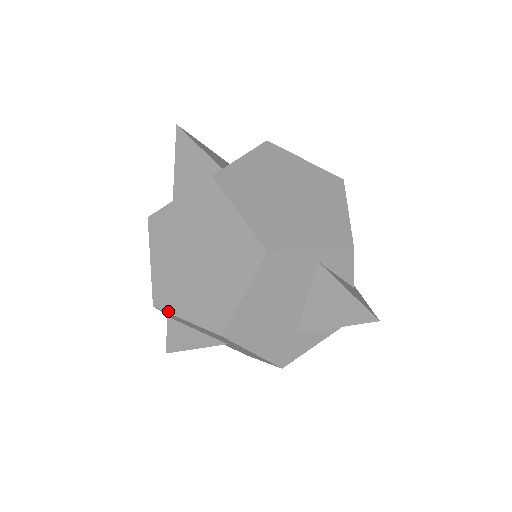
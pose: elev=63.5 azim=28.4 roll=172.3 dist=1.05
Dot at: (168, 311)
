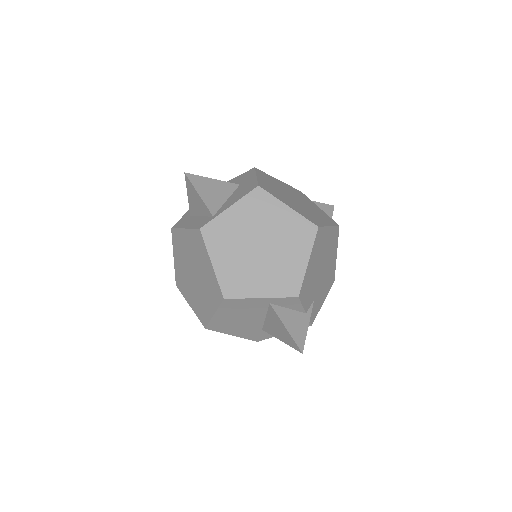
Dot at: (182, 294)
